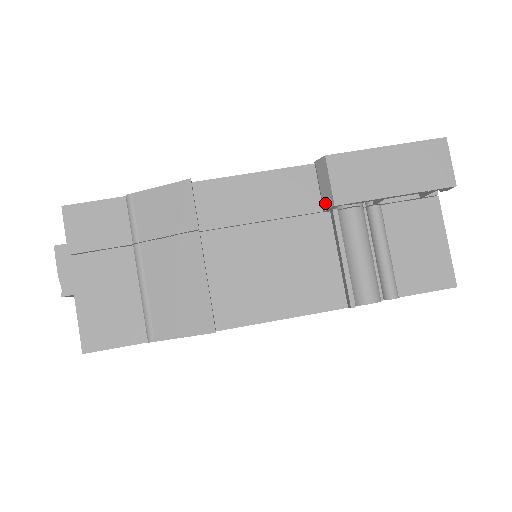
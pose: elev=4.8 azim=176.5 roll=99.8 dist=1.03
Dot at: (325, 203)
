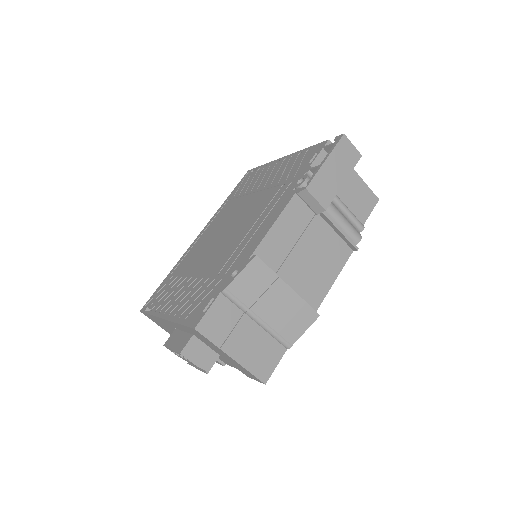
Dot at: (317, 211)
